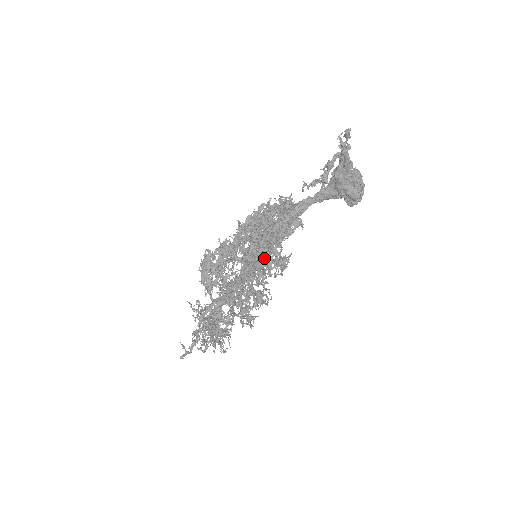
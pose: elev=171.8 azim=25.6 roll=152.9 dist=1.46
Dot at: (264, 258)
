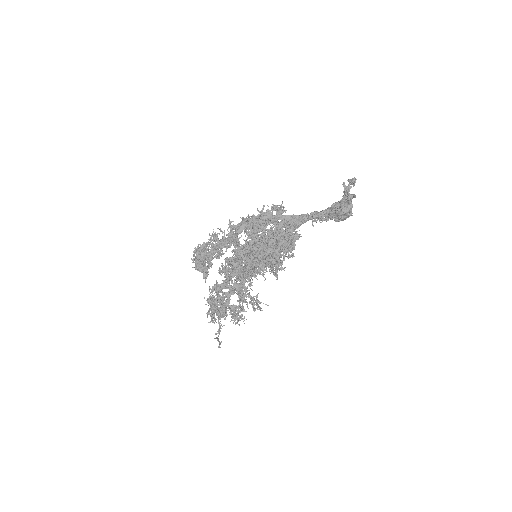
Dot at: occluded
